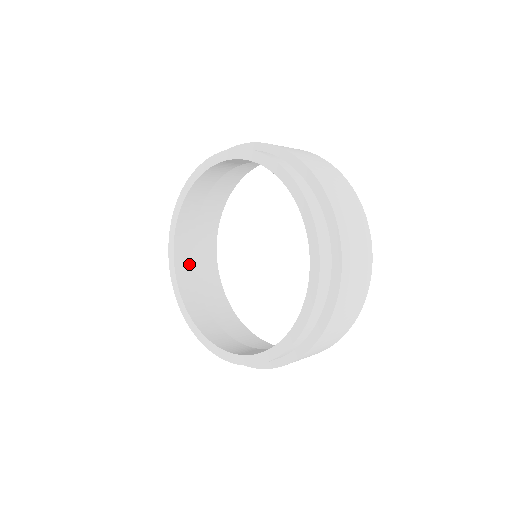
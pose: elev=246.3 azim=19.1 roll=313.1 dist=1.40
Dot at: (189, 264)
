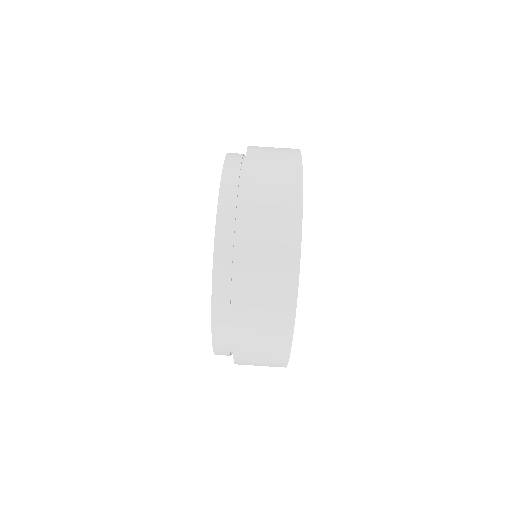
Dot at: occluded
